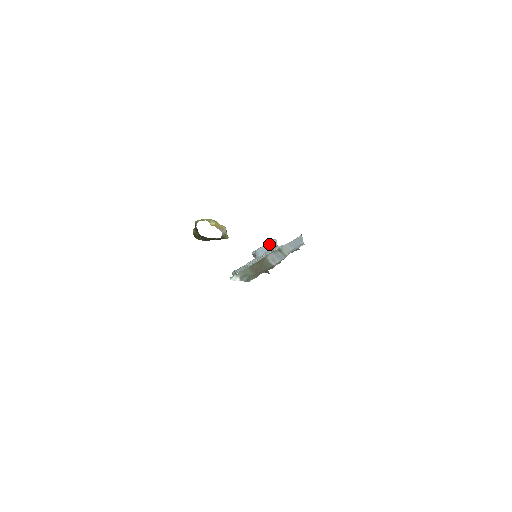
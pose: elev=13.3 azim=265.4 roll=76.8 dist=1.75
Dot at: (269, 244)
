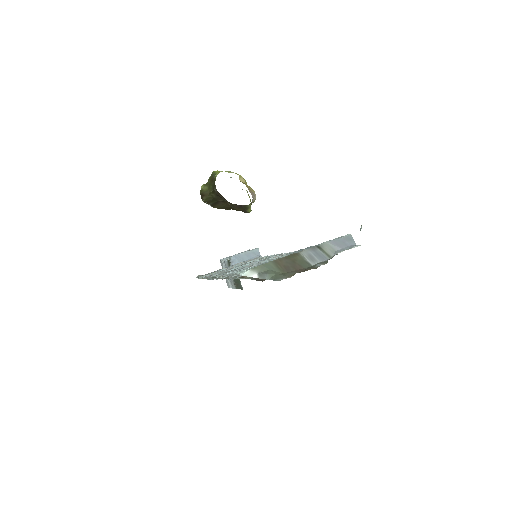
Dot at: (249, 252)
